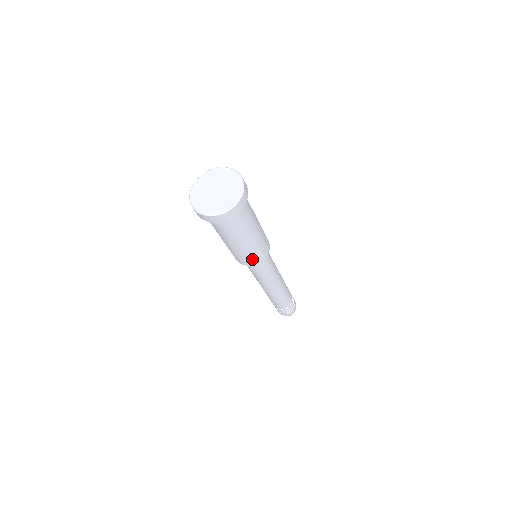
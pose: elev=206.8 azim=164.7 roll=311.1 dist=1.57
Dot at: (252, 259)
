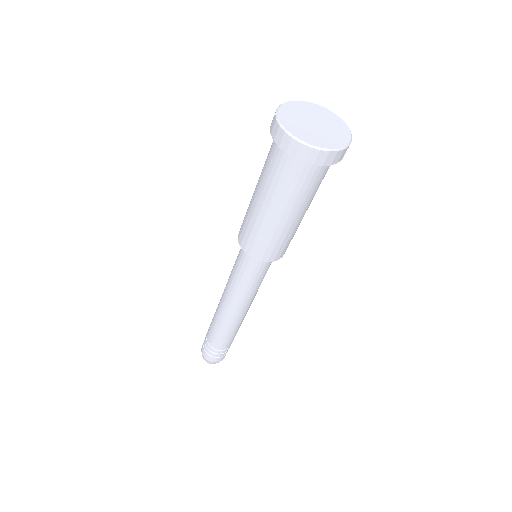
Dot at: (251, 242)
